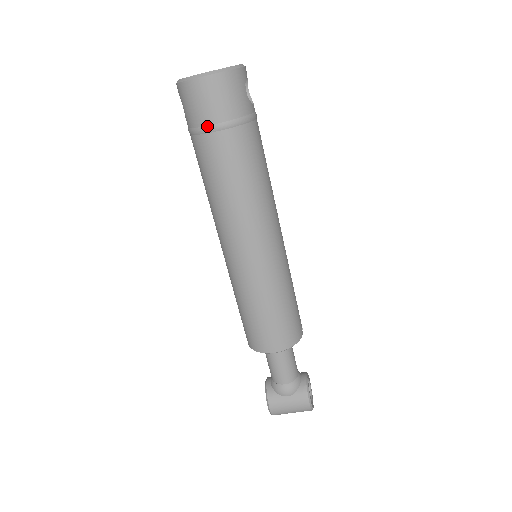
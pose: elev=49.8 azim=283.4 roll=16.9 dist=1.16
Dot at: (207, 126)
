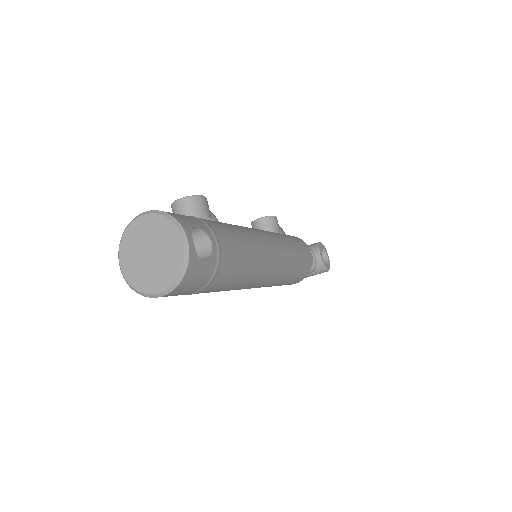
Dot at: occluded
